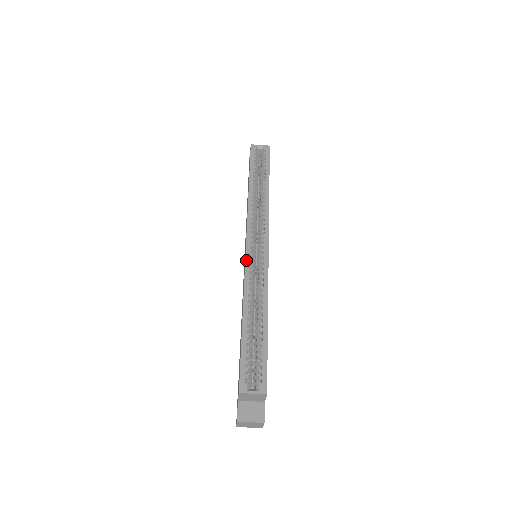
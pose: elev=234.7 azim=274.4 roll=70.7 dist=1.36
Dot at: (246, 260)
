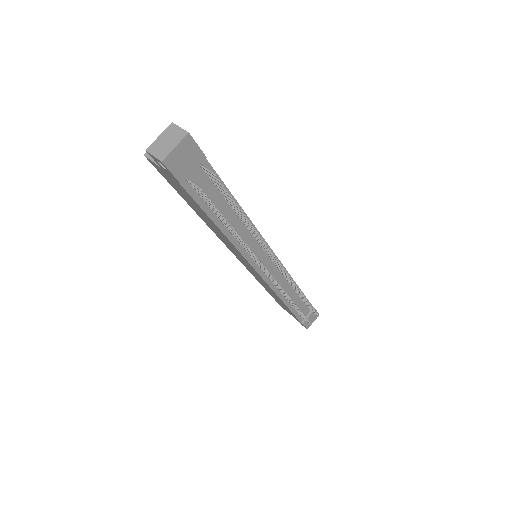
Dot at: occluded
